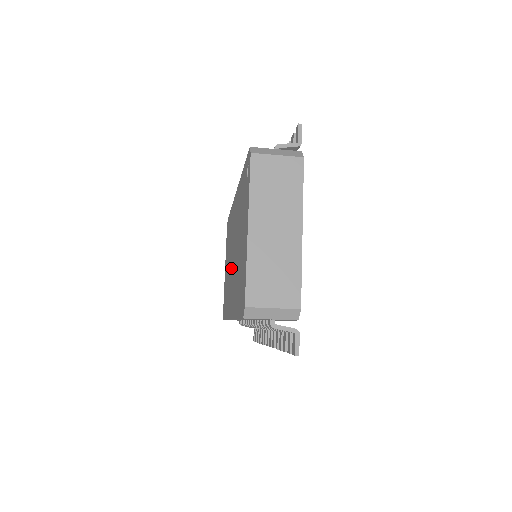
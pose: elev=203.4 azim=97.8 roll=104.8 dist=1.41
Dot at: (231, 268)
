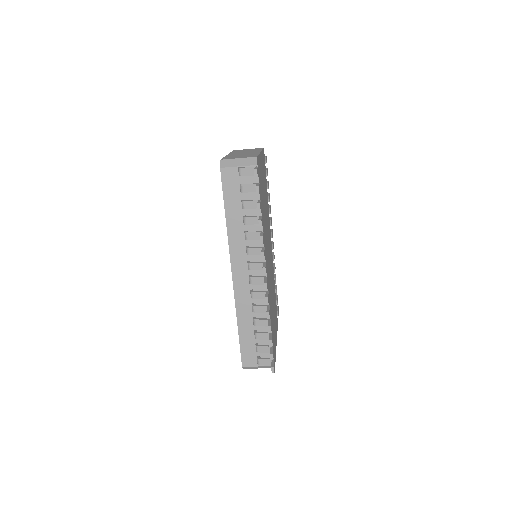
Dot at: occluded
